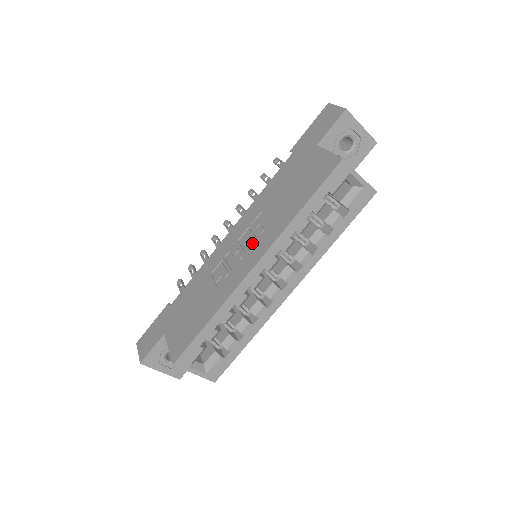
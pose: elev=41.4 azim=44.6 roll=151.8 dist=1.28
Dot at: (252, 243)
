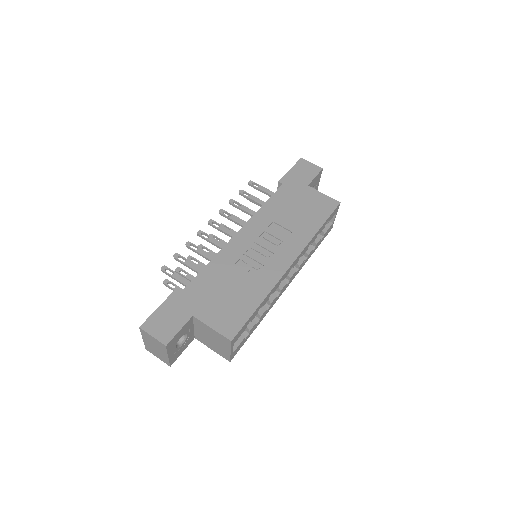
Dot at: (277, 245)
